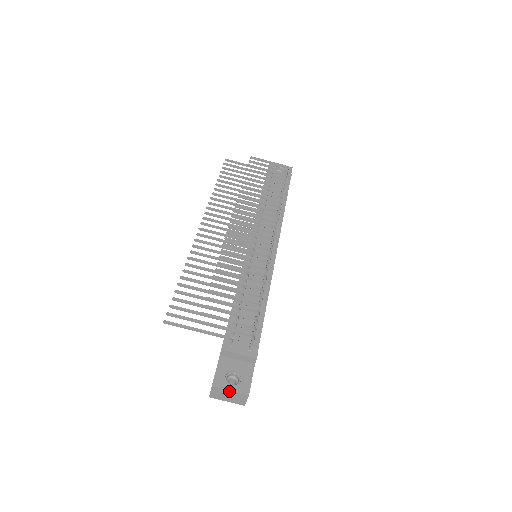
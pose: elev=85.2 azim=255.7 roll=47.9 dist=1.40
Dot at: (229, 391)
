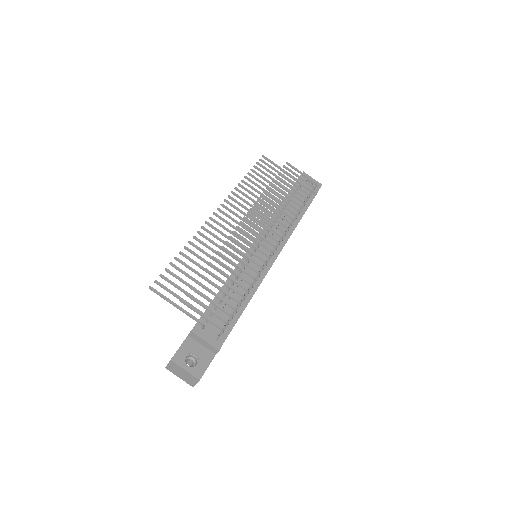
Dot at: (184, 370)
